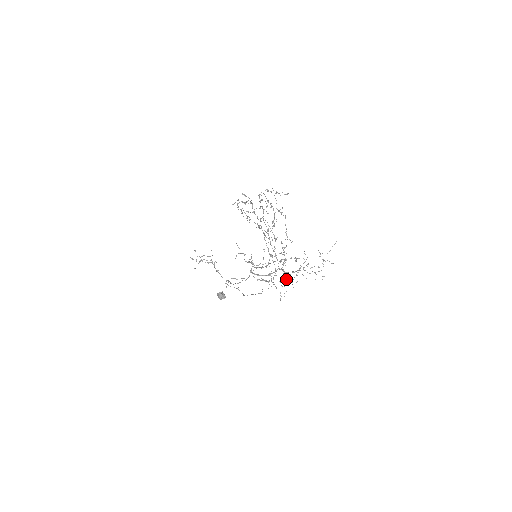
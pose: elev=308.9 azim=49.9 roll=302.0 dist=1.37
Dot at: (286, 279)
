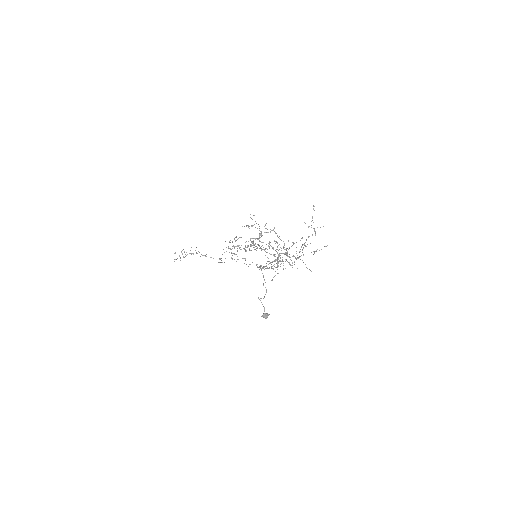
Dot at: occluded
